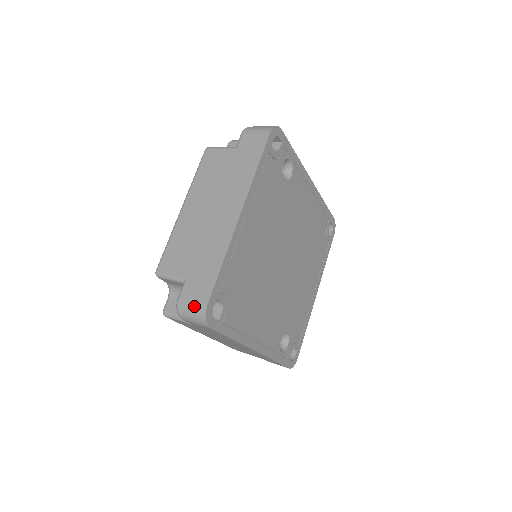
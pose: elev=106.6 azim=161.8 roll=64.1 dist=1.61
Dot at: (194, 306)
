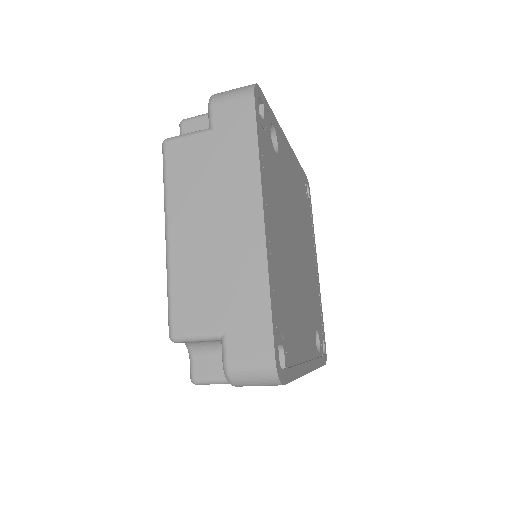
Dot at: (255, 367)
